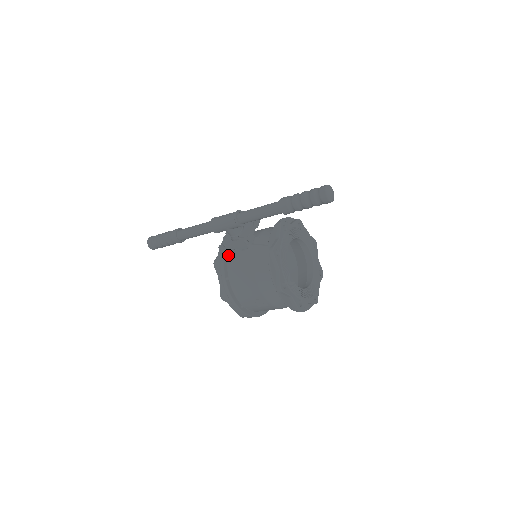
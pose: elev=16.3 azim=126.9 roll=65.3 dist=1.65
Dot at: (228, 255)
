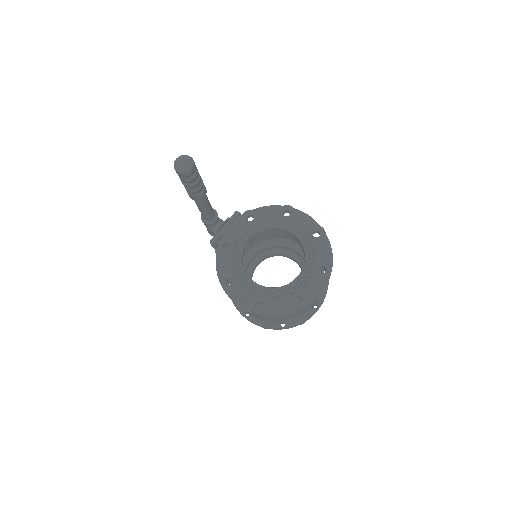
Dot at: occluded
